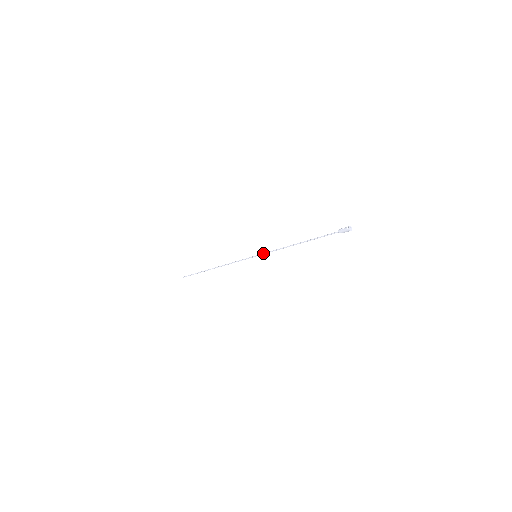
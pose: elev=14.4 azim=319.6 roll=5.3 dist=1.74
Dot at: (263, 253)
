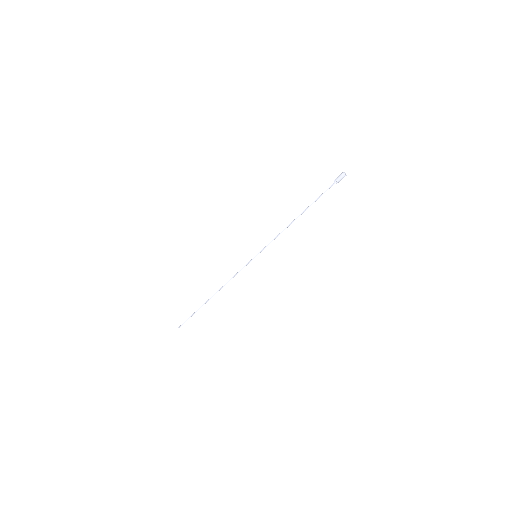
Dot at: (263, 248)
